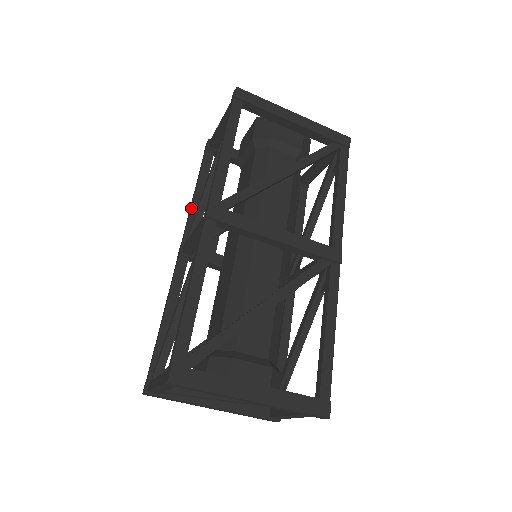
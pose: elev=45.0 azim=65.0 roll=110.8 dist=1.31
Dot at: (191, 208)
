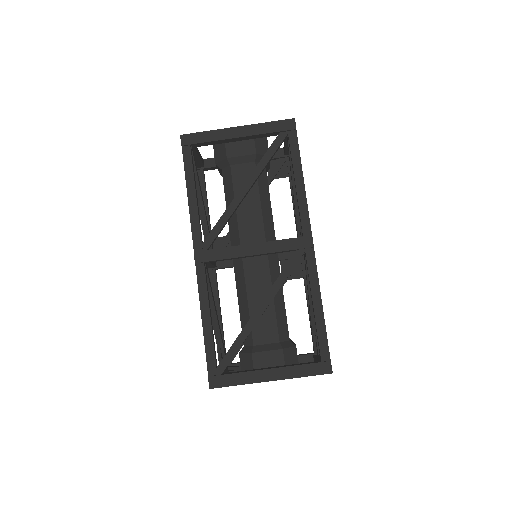
Dot at: occluded
